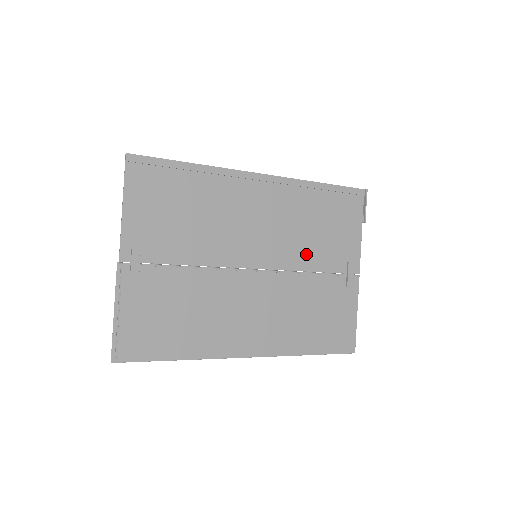
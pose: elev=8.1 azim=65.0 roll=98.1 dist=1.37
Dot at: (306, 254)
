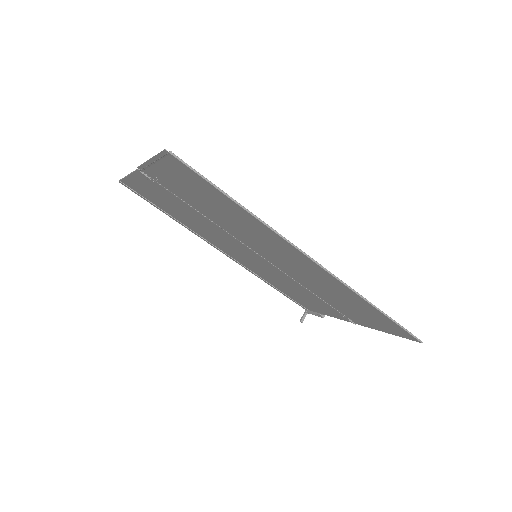
Dot at: (297, 286)
